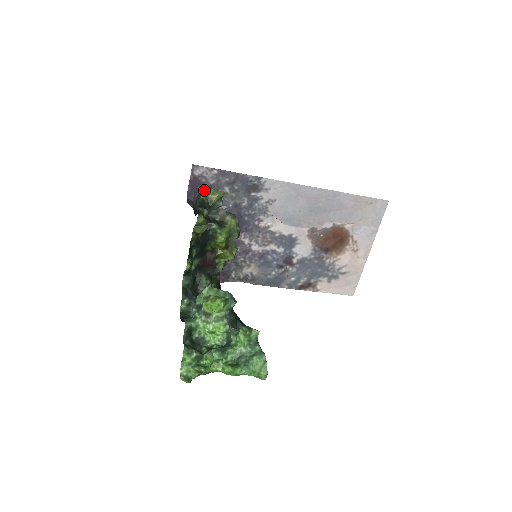
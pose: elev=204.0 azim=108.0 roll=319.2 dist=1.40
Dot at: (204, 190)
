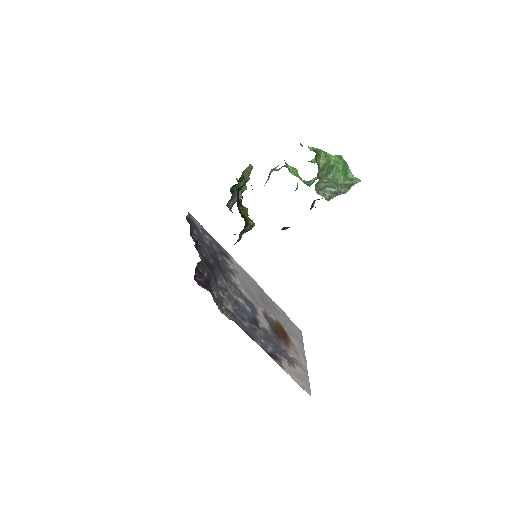
Dot at: (236, 178)
